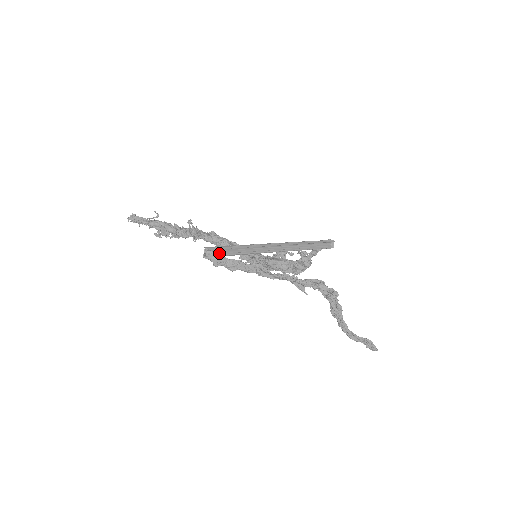
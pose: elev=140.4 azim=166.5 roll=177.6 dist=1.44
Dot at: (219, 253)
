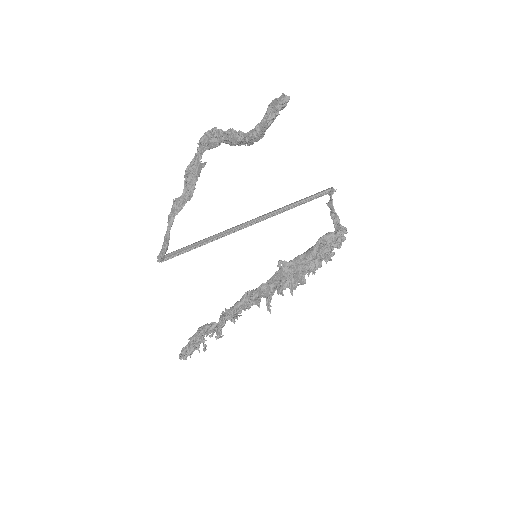
Dot at: occluded
